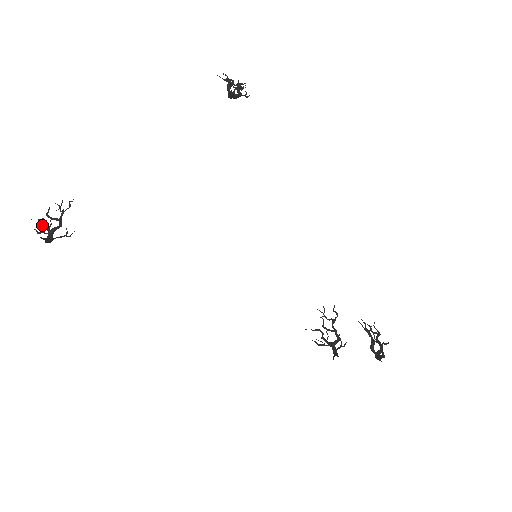
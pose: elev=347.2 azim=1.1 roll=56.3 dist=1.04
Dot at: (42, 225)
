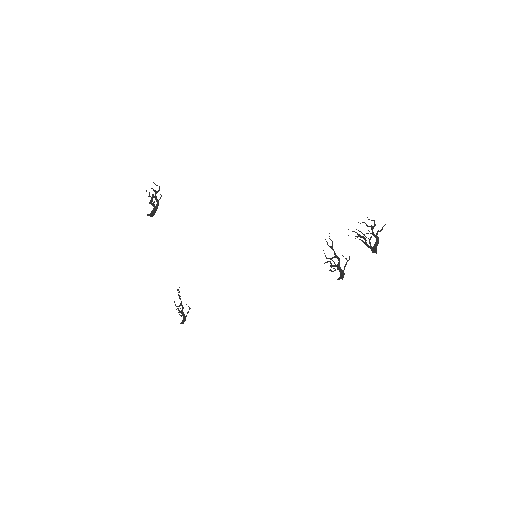
Dot at: occluded
